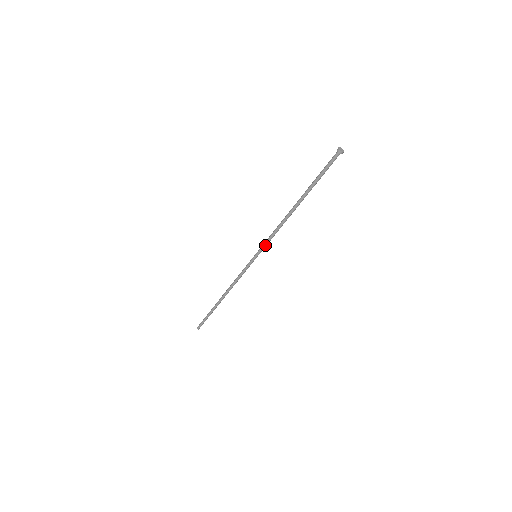
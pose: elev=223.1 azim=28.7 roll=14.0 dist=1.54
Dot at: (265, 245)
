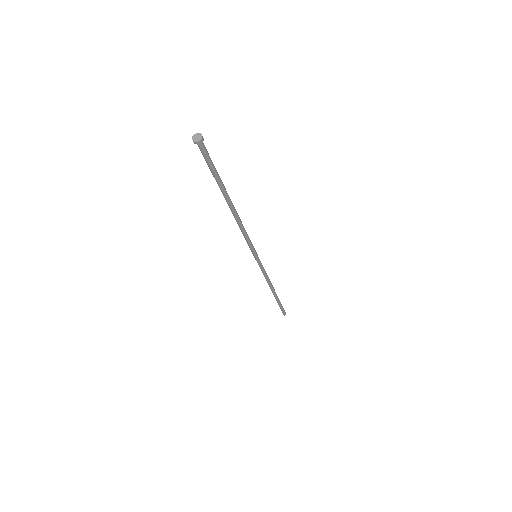
Dot at: (250, 247)
